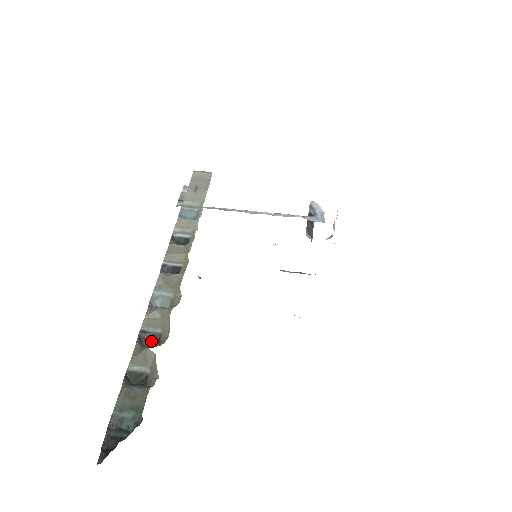
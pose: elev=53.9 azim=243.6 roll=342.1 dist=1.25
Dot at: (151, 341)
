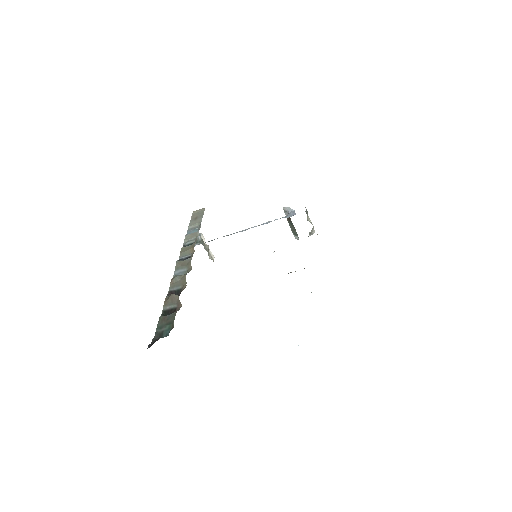
Dot at: occluded
